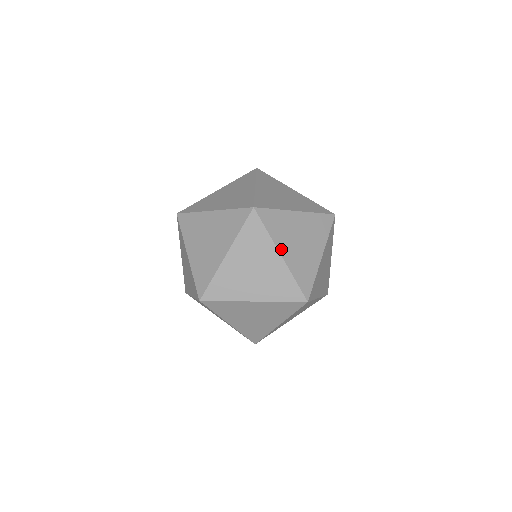
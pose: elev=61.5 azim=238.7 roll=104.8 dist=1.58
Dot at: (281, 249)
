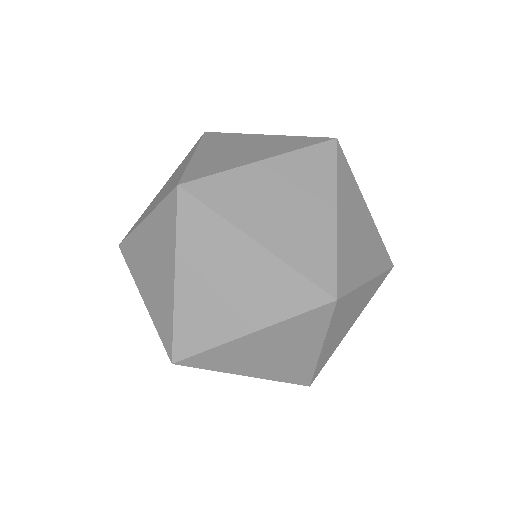
Dot at: (340, 208)
